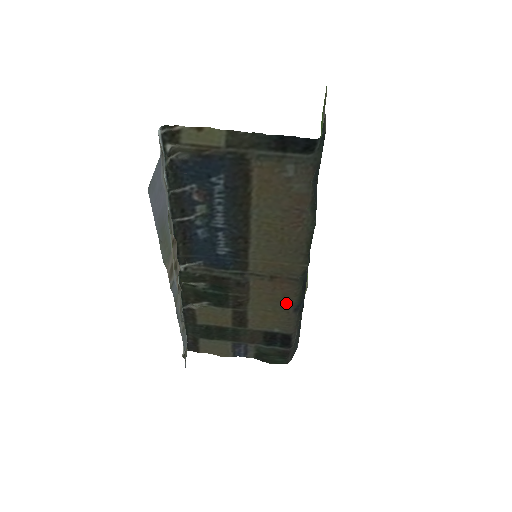
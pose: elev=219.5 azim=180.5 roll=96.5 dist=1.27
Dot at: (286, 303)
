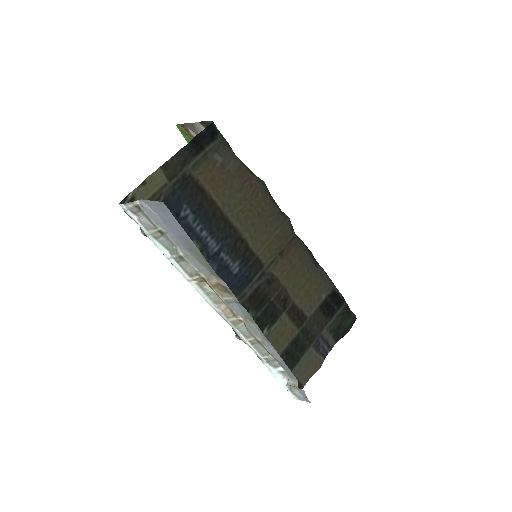
Dot at: (307, 264)
